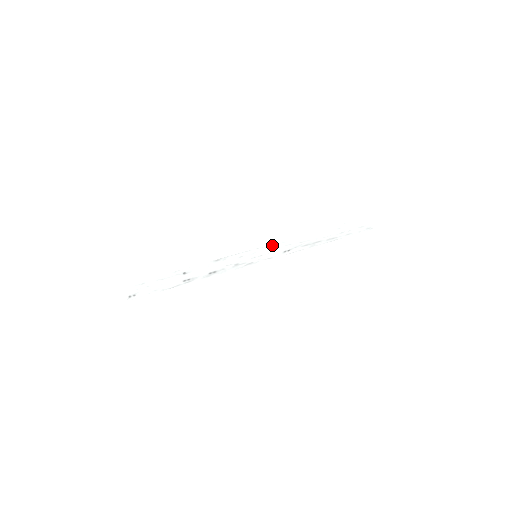
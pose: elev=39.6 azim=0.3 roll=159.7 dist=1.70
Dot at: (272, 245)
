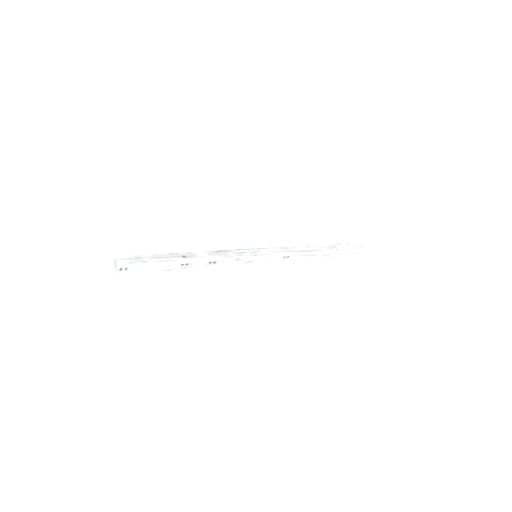
Dot at: (273, 248)
